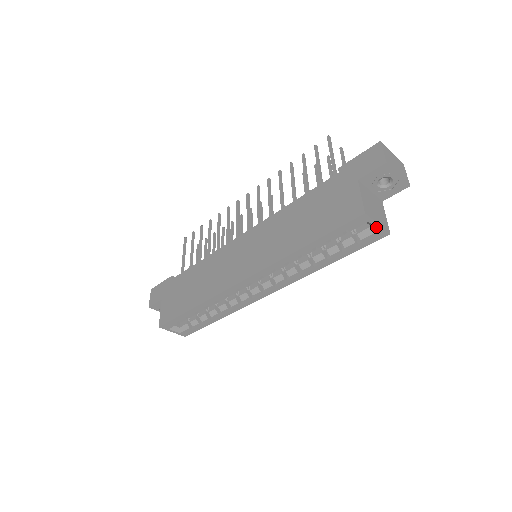
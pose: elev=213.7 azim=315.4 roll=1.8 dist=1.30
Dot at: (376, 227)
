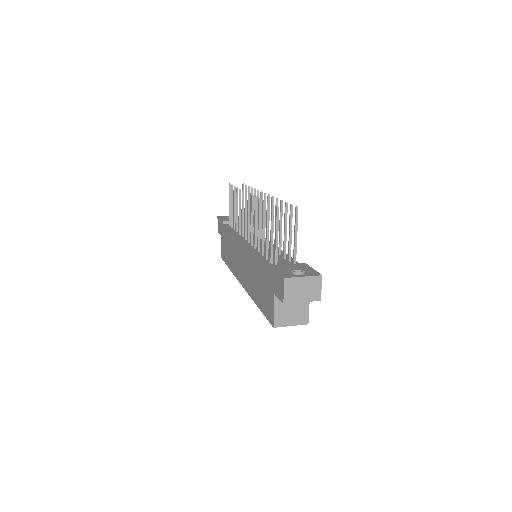
Dot at: (292, 324)
